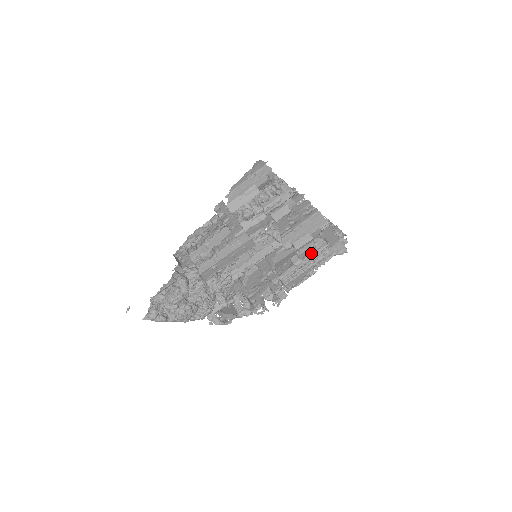
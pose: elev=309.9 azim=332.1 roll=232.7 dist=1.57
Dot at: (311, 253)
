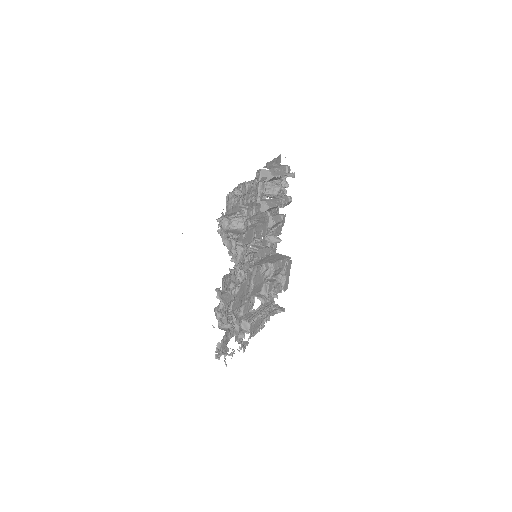
Dot at: (271, 292)
